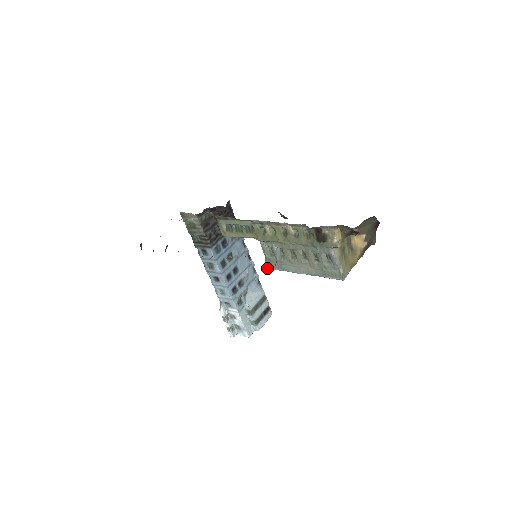
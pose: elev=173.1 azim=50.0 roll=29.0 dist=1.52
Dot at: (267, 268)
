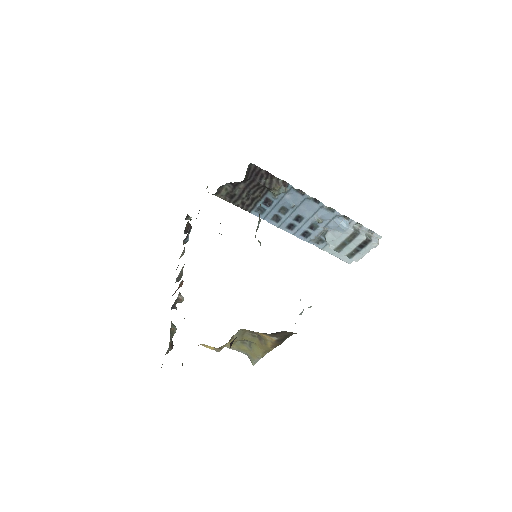
Dot at: occluded
